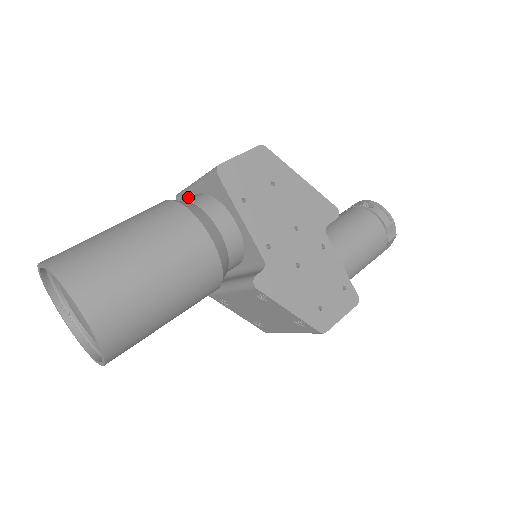
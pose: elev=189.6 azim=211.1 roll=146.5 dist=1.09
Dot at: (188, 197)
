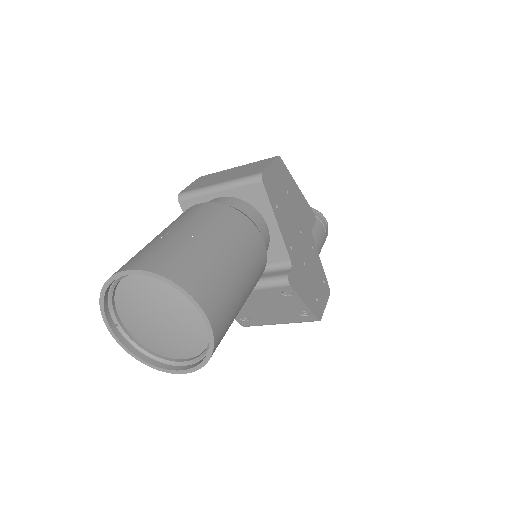
Dot at: (203, 198)
